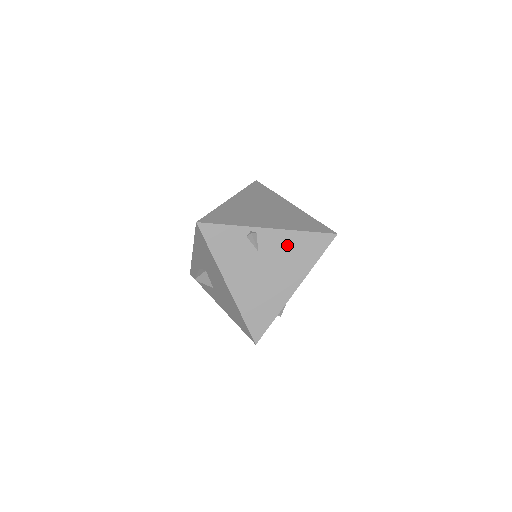
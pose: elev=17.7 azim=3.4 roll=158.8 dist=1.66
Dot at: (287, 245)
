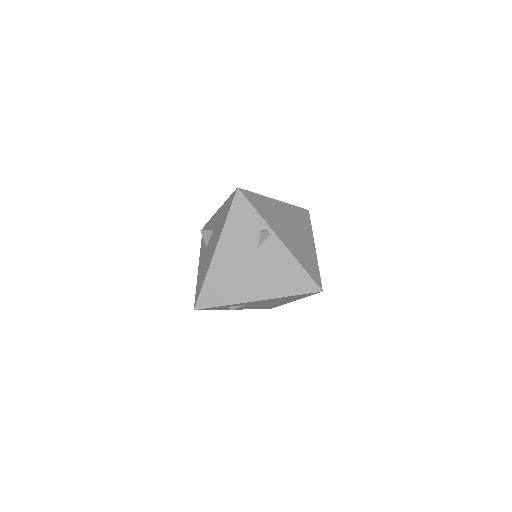
Dot at: (281, 264)
